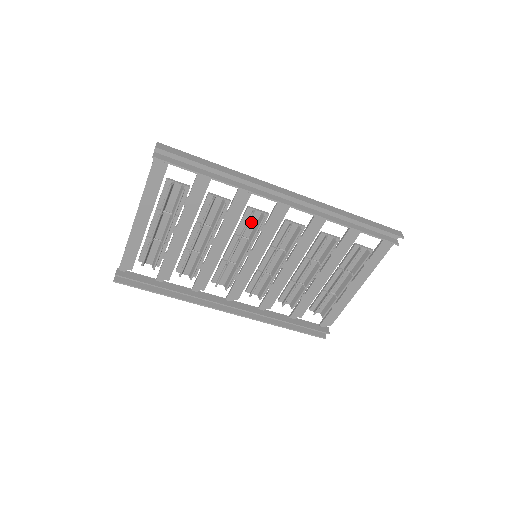
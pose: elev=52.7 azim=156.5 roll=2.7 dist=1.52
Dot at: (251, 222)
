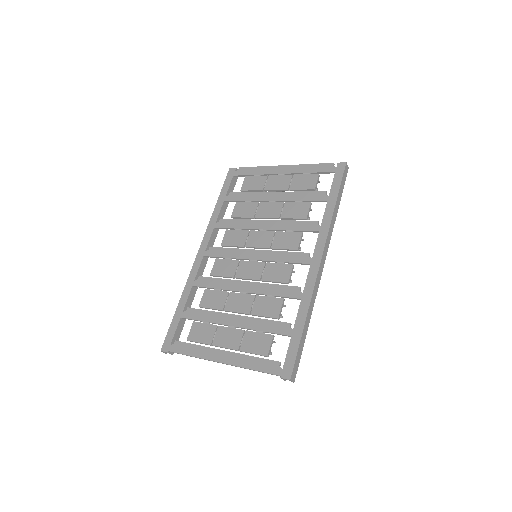
Dot at: (279, 275)
